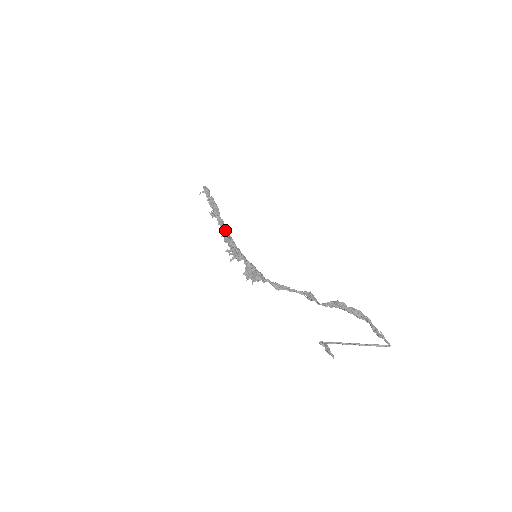
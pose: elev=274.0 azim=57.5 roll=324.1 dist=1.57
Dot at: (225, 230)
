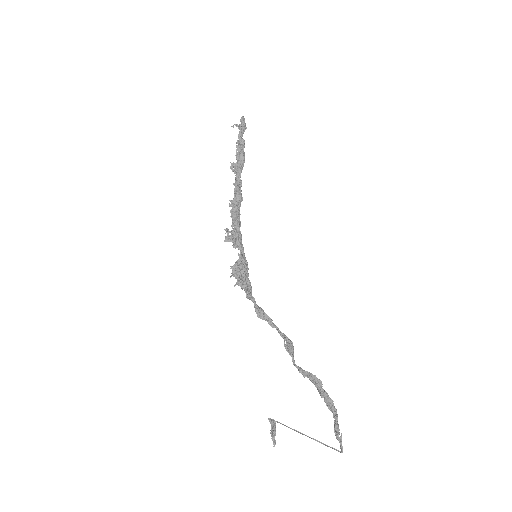
Dot at: (237, 199)
